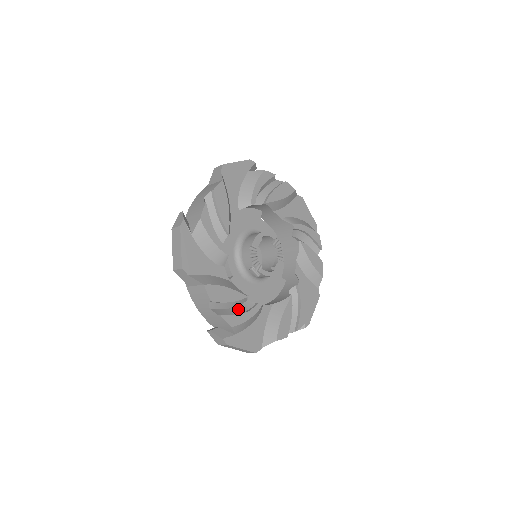
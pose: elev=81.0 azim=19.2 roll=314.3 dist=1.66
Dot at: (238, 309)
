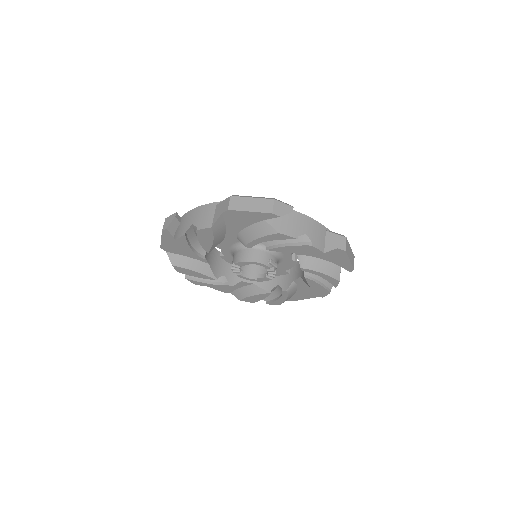
Dot at: occluded
